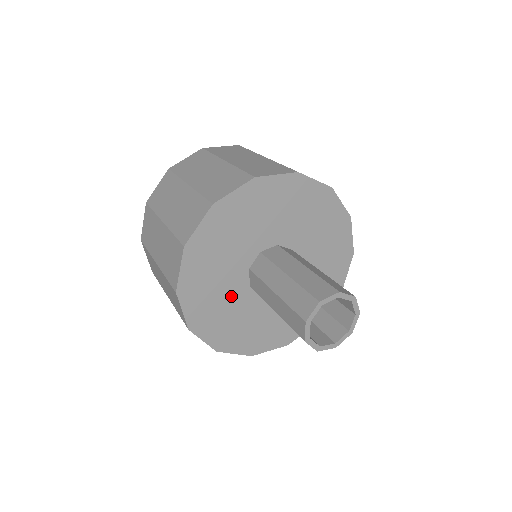
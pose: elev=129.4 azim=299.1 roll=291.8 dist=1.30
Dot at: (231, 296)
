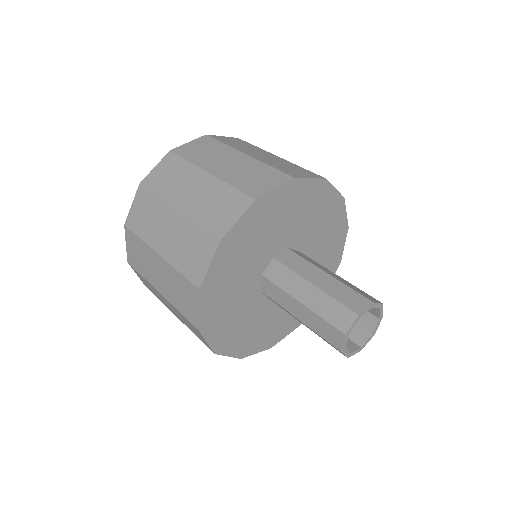
Dot at: (258, 316)
